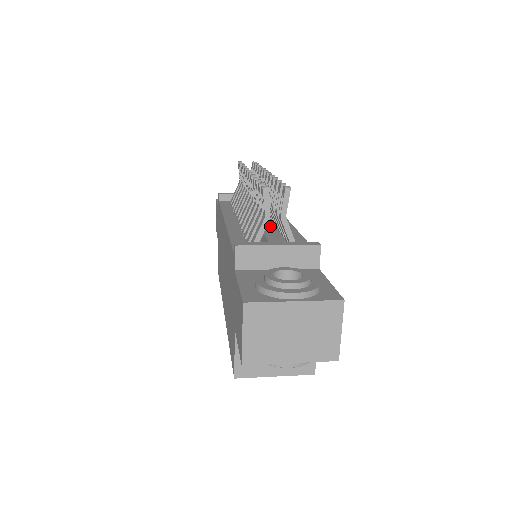
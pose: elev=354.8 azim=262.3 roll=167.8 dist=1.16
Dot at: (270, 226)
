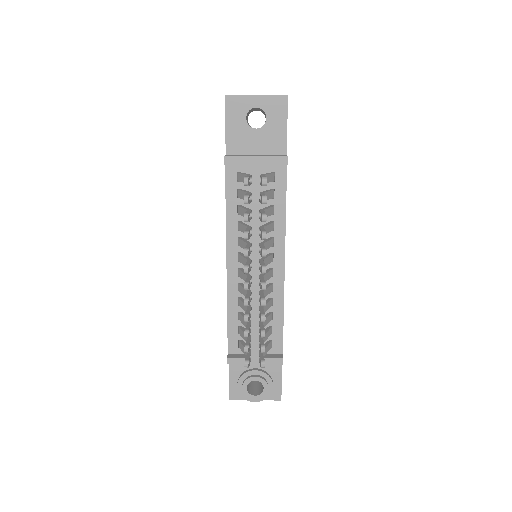
Dot at: (258, 318)
